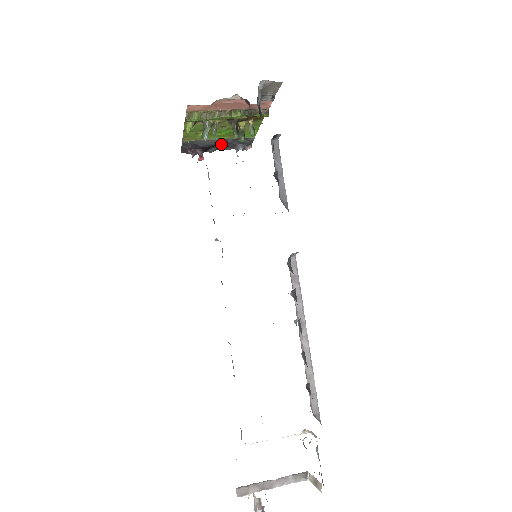
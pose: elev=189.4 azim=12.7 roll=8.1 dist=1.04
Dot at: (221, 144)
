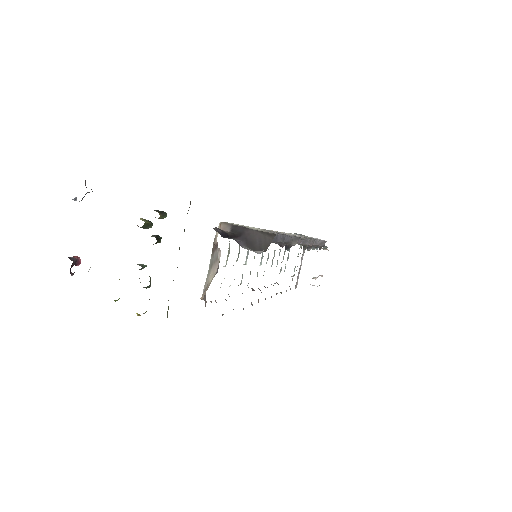
Dot at: occluded
